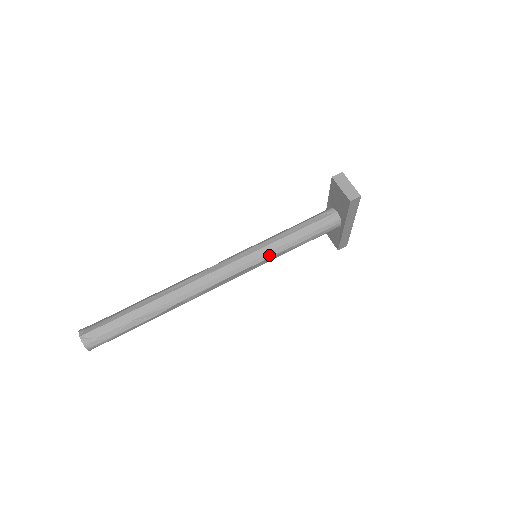
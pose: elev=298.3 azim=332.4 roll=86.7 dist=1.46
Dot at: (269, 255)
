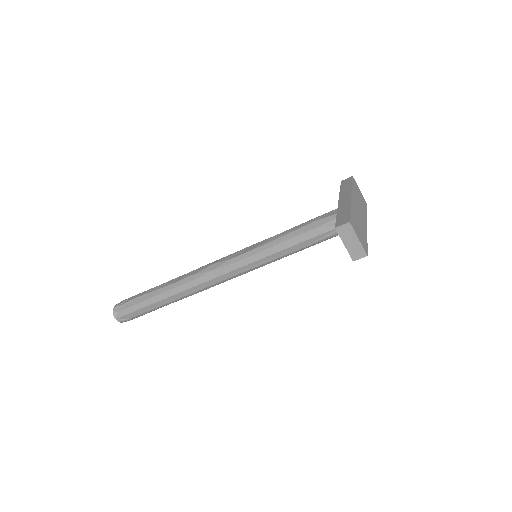
Dot at: (268, 263)
